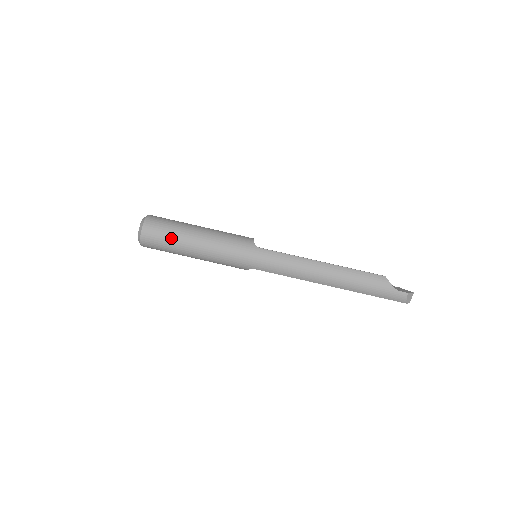
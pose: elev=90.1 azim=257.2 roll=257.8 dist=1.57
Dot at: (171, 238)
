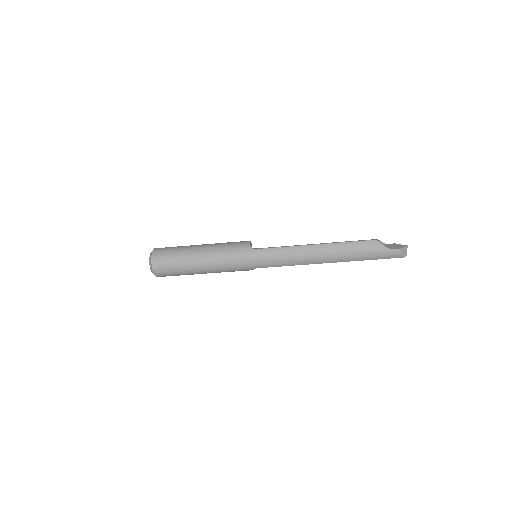
Dot at: (178, 264)
